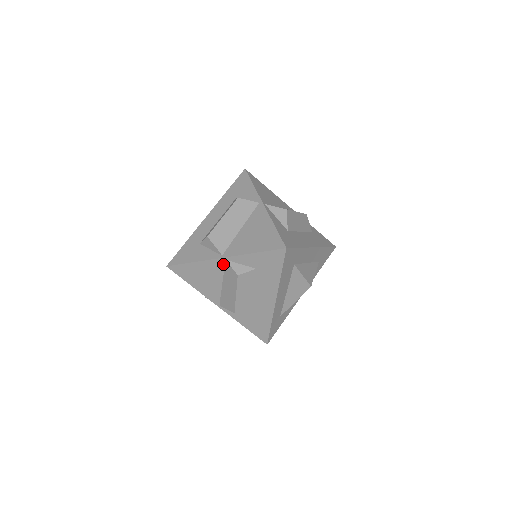
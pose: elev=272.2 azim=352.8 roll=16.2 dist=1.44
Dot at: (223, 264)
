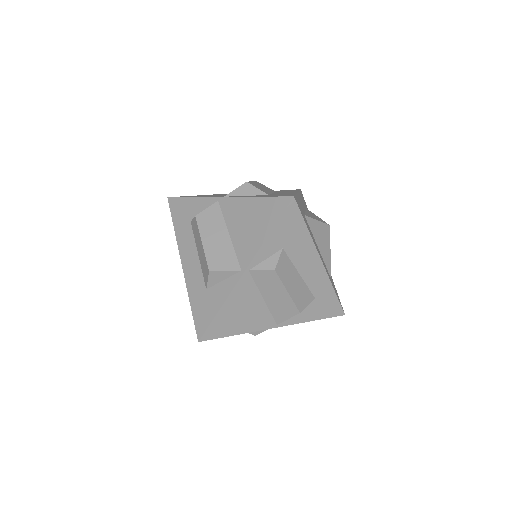
Dot at: (250, 278)
